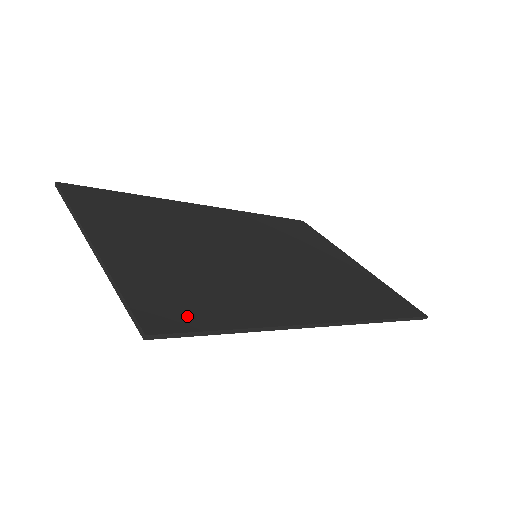
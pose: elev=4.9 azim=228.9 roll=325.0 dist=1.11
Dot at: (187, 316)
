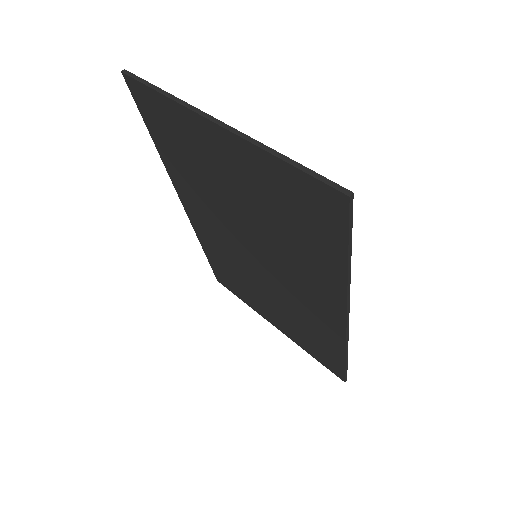
Dot at: (331, 219)
